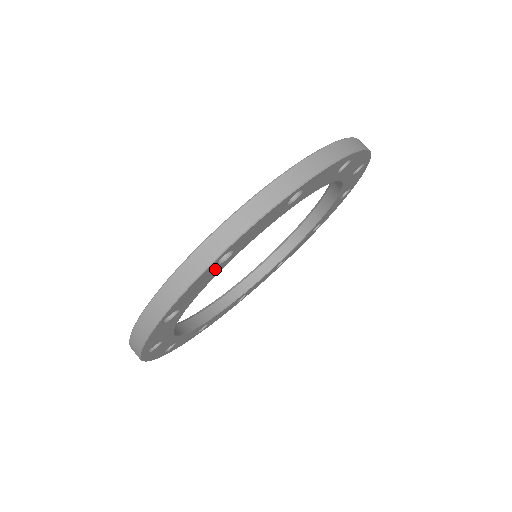
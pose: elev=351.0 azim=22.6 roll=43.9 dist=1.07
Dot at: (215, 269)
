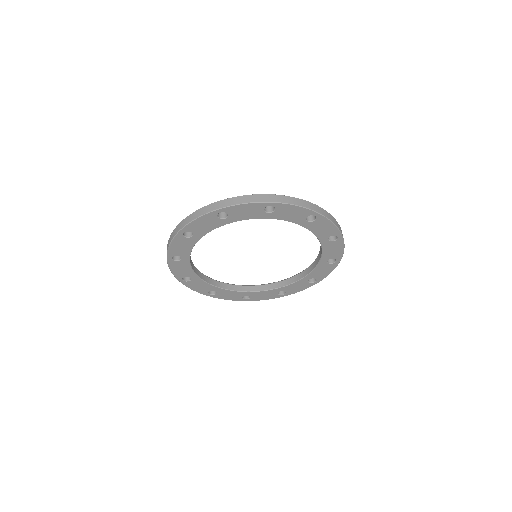
Dot at: (217, 220)
